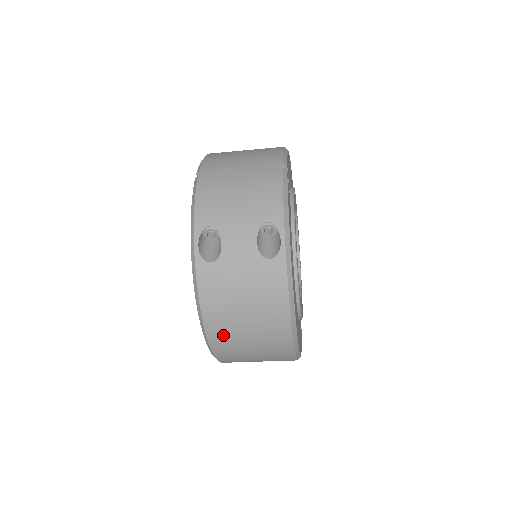
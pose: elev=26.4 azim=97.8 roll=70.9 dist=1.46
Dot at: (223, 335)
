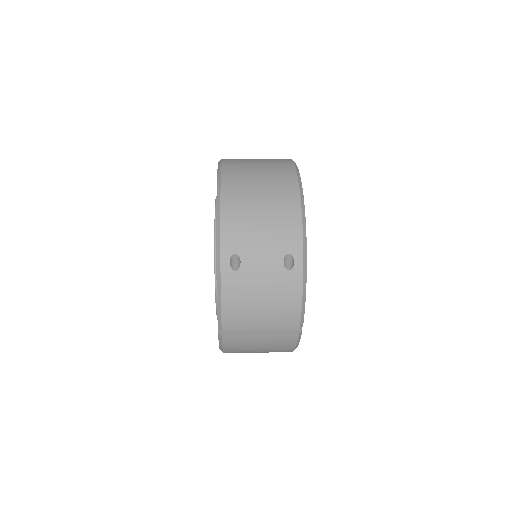
Dot at: occluded
